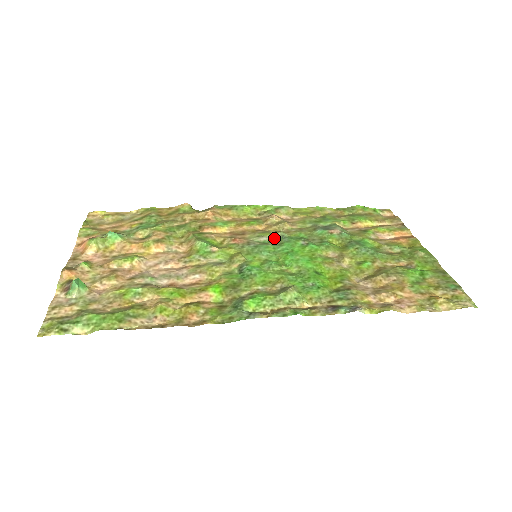
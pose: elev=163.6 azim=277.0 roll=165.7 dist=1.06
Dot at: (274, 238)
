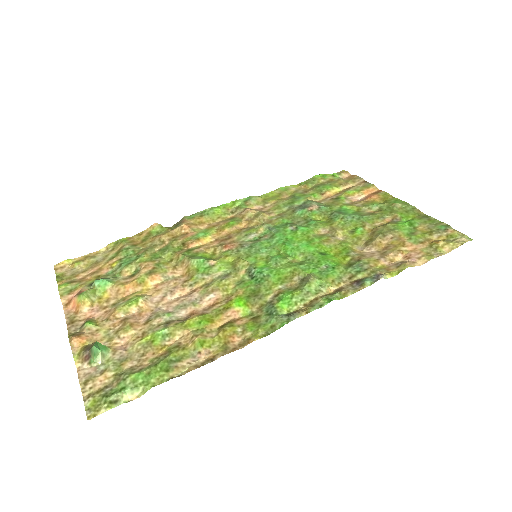
Dot at: (262, 232)
